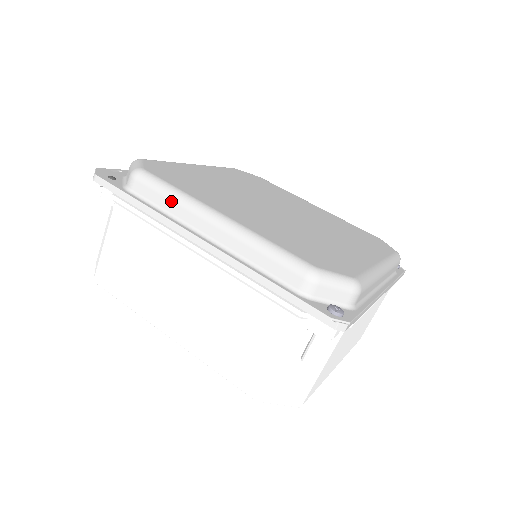
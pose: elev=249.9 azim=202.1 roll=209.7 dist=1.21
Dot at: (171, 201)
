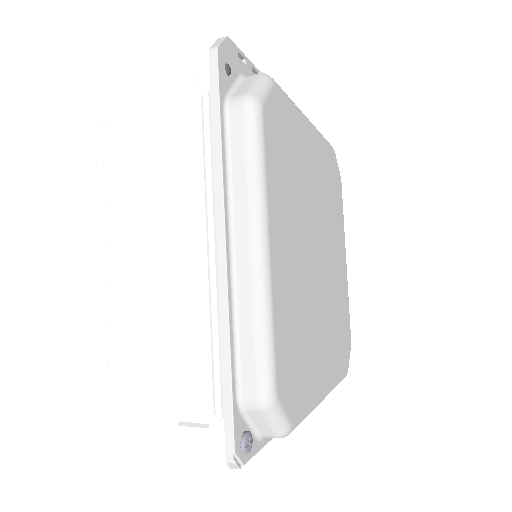
Dot at: (246, 177)
